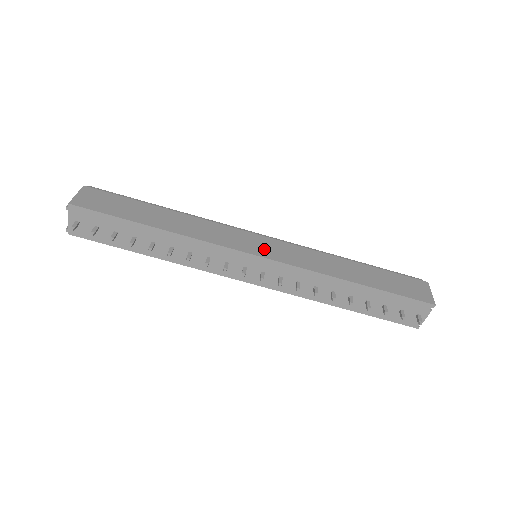
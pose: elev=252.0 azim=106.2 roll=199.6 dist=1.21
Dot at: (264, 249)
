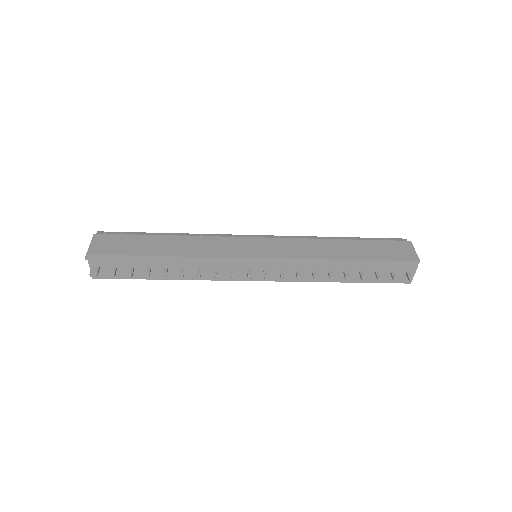
Dot at: (261, 250)
